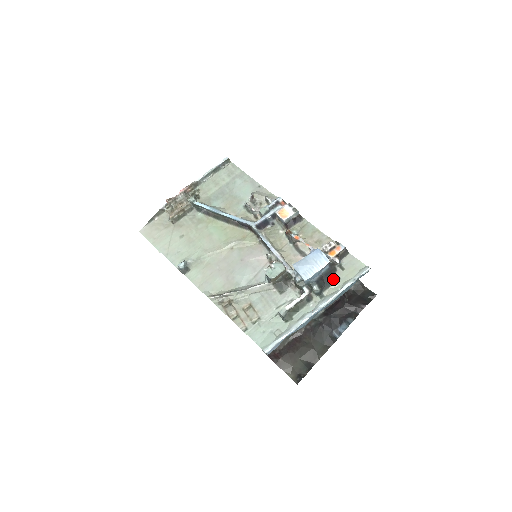
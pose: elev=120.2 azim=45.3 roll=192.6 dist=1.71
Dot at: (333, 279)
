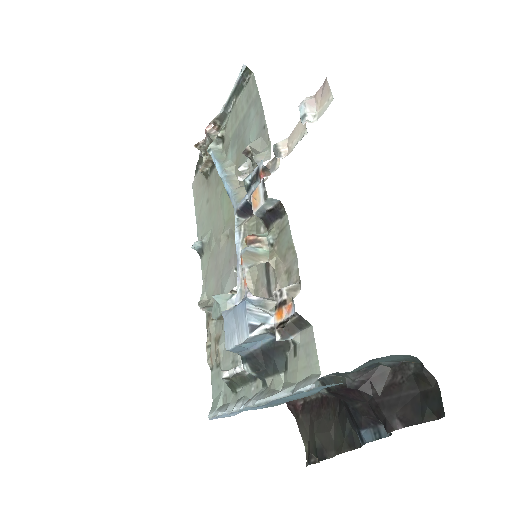
Dot at: (277, 364)
